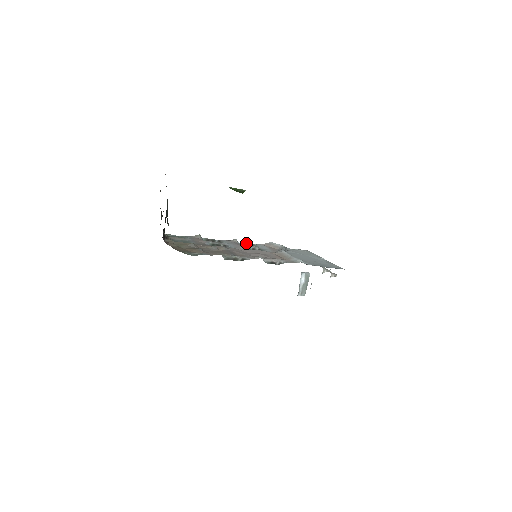
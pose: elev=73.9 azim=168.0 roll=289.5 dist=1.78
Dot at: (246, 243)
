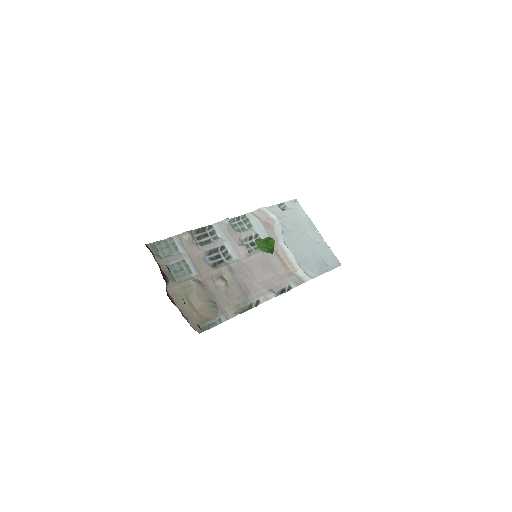
Dot at: occluded
